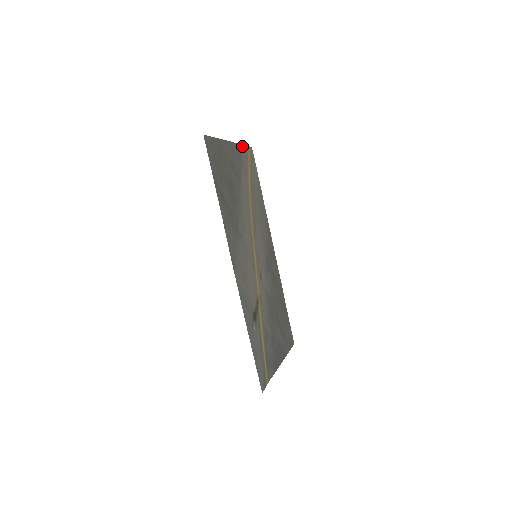
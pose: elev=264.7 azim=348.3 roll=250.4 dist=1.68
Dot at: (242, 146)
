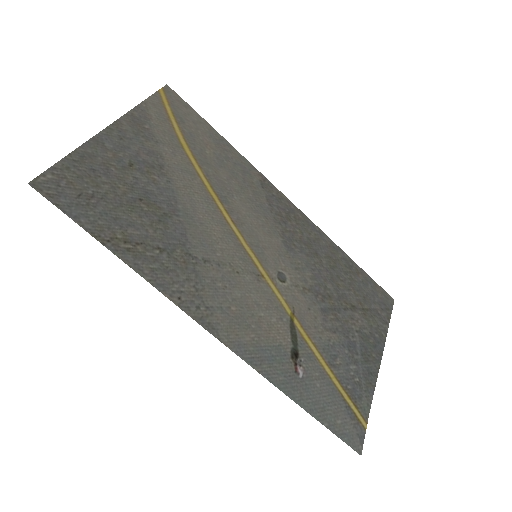
Dot at: (142, 105)
